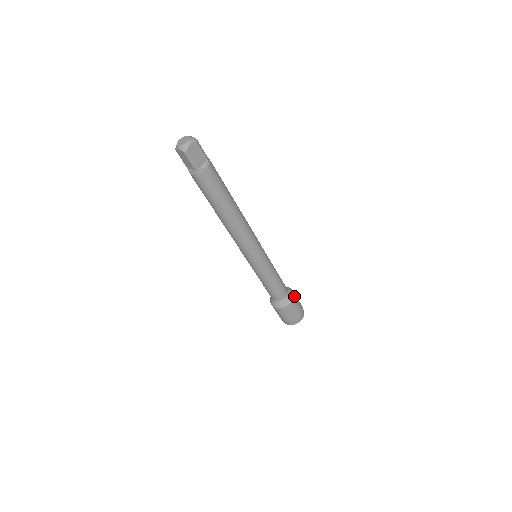
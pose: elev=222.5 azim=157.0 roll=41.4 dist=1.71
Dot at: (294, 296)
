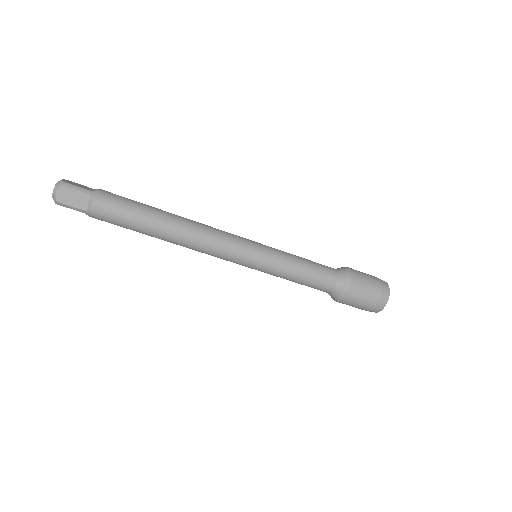
Dot at: (351, 280)
